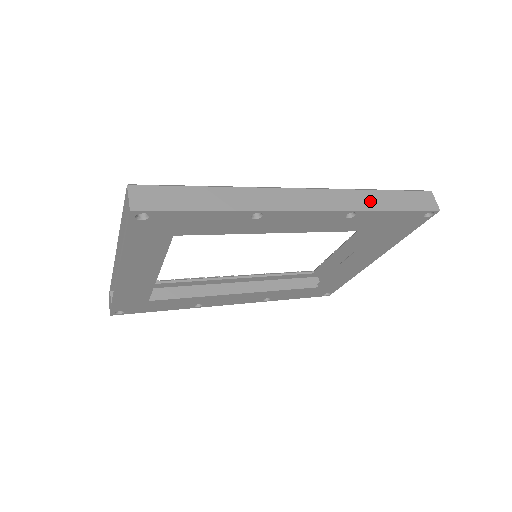
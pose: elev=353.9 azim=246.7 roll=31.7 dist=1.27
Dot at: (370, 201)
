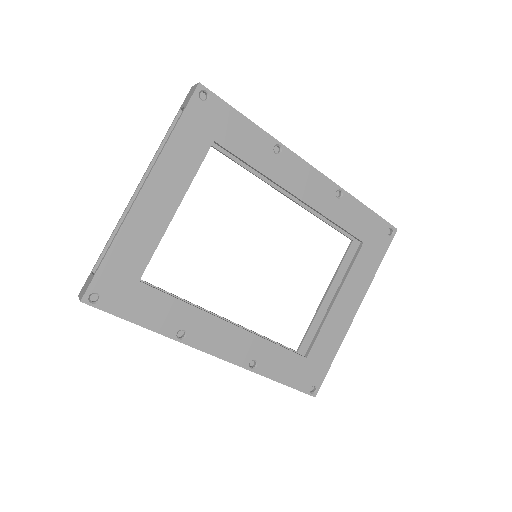
Dot at: occluded
